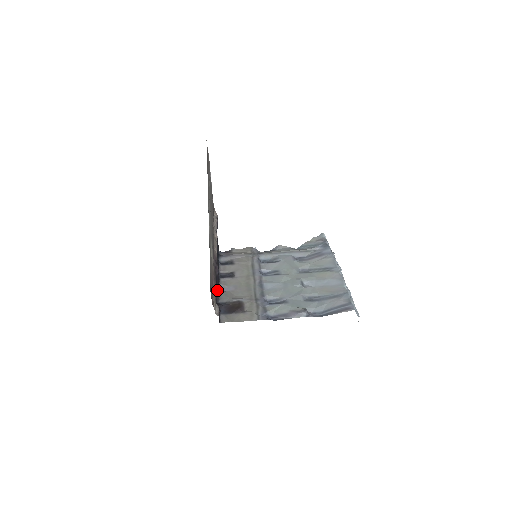
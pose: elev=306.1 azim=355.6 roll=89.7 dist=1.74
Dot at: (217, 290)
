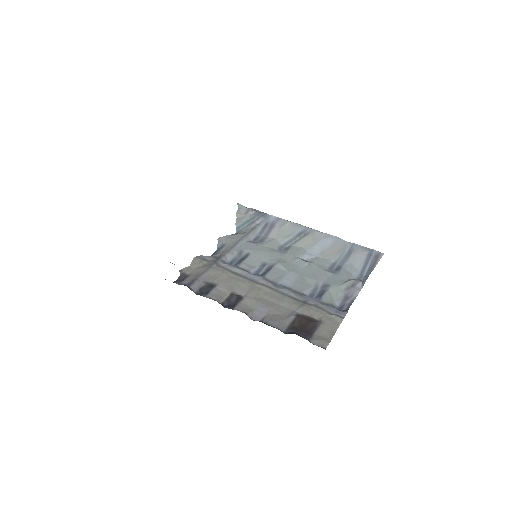
Dot at: occluded
